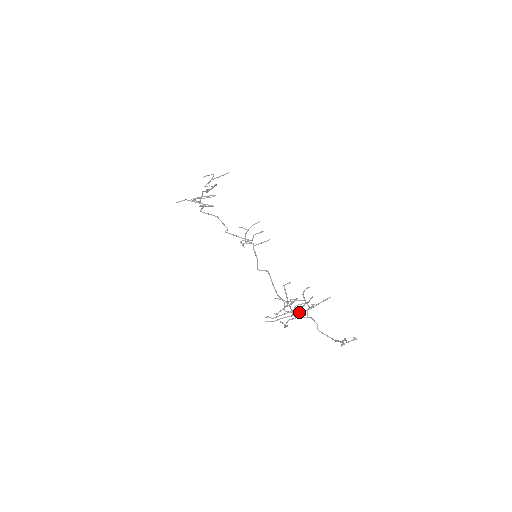
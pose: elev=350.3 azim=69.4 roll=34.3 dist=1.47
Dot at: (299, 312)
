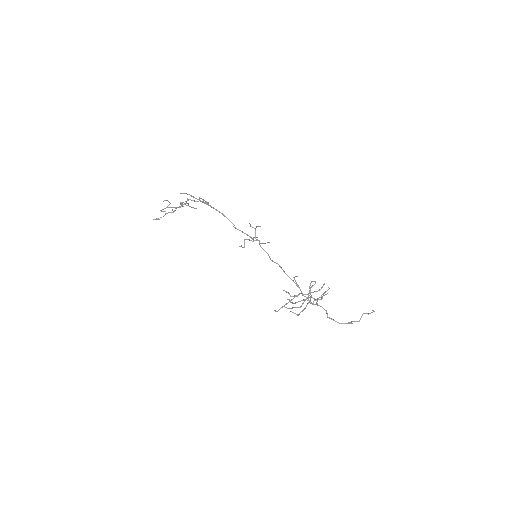
Dot at: (310, 300)
